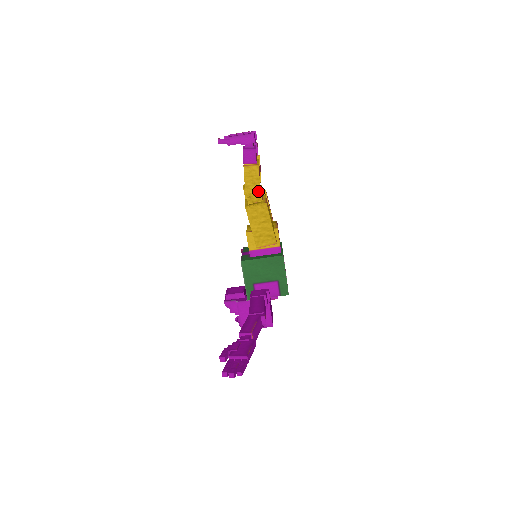
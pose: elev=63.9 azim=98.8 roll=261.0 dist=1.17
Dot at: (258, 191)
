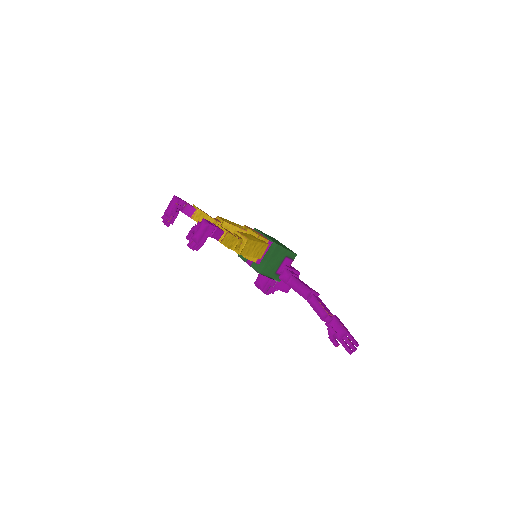
Dot at: (238, 240)
